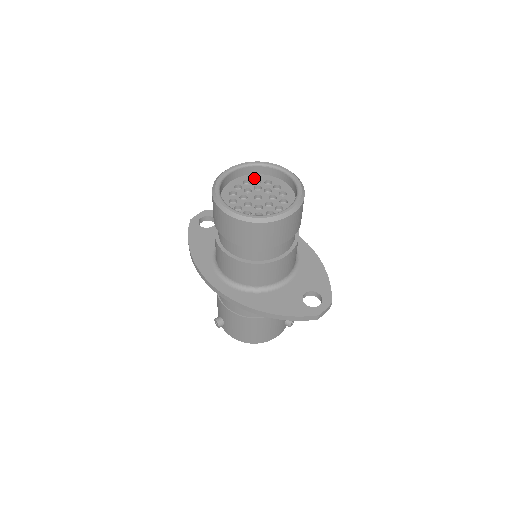
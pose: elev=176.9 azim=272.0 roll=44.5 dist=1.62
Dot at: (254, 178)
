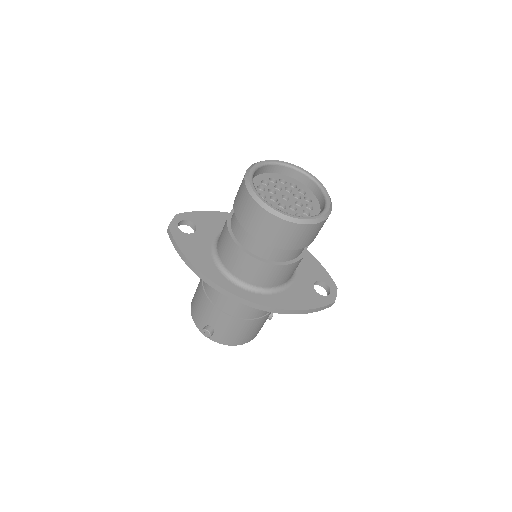
Dot at: (268, 177)
